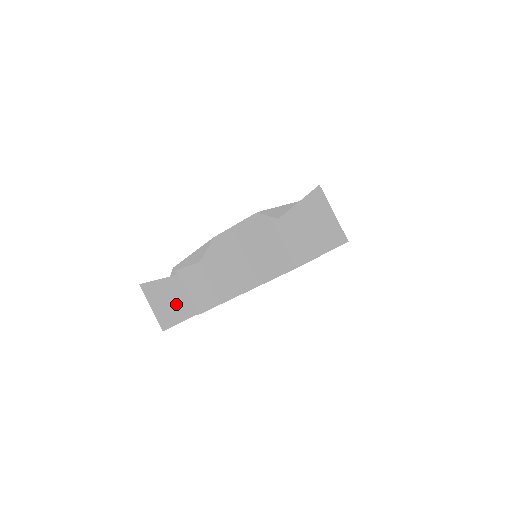
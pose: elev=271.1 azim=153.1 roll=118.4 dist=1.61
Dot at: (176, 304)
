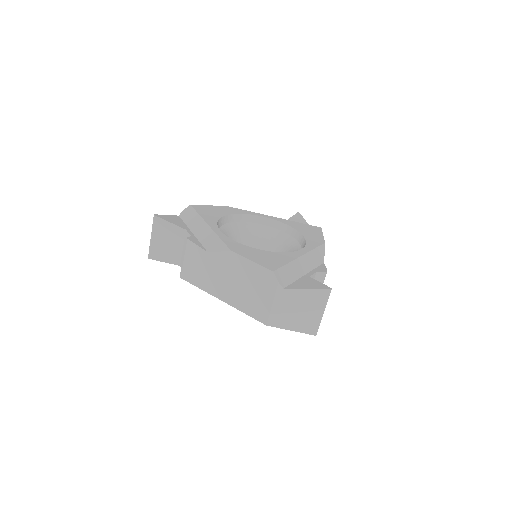
Dot at: (171, 248)
